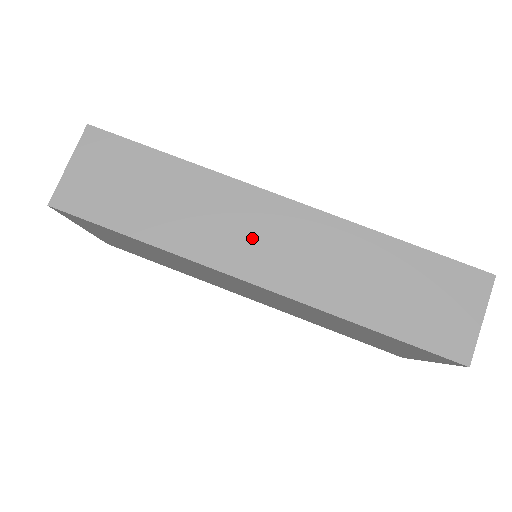
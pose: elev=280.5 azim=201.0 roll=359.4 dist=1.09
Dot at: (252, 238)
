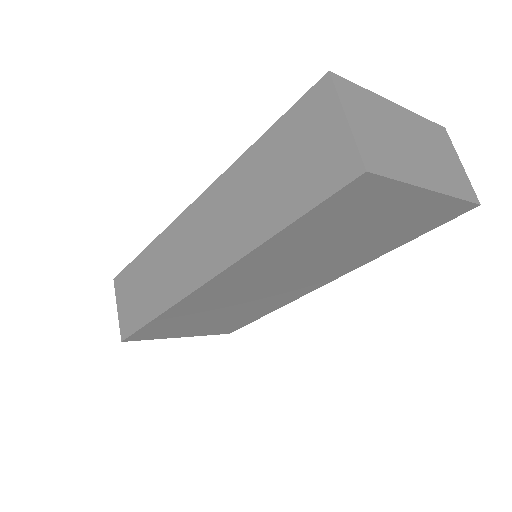
Dot at: (189, 254)
